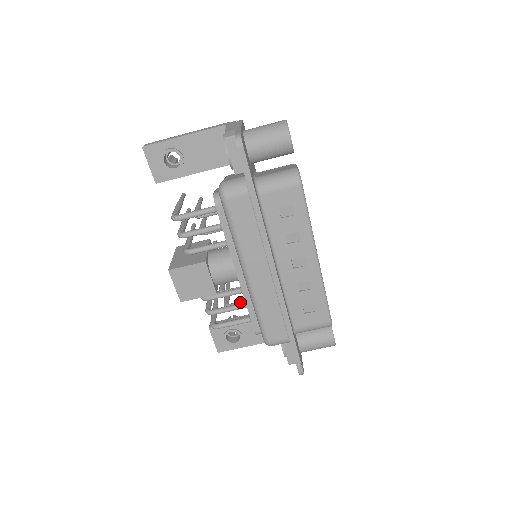
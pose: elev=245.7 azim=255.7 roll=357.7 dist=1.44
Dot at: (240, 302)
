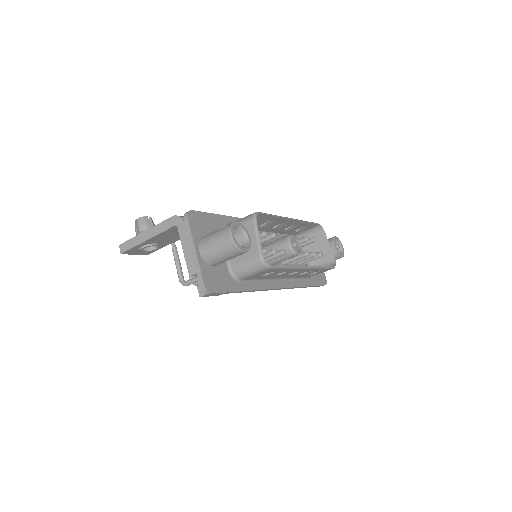
Dot at: occluded
